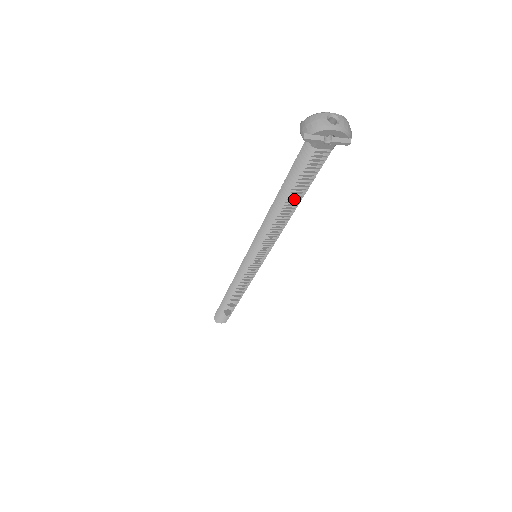
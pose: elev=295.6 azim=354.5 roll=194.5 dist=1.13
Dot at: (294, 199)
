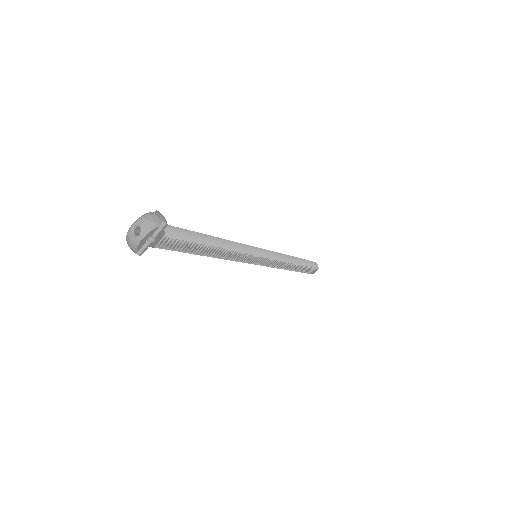
Dot at: (203, 249)
